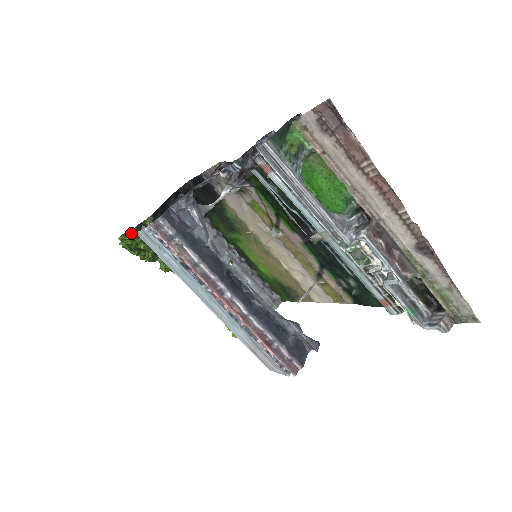
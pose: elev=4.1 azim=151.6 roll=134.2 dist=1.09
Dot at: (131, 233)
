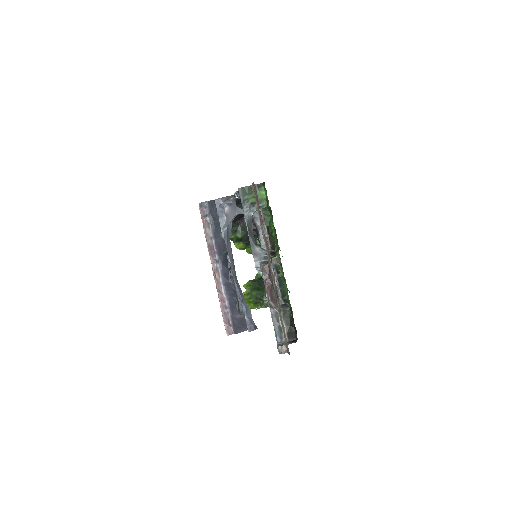
Dot at: occluded
